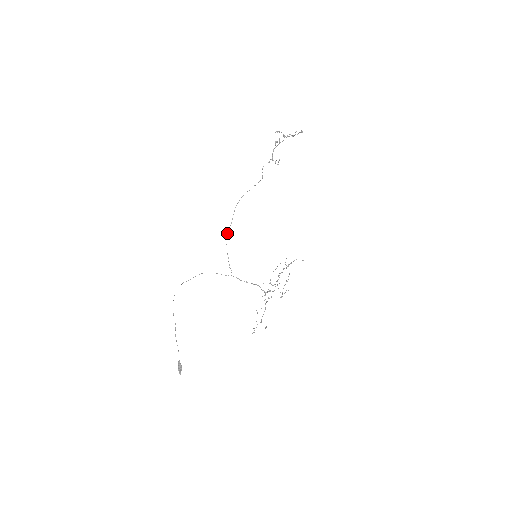
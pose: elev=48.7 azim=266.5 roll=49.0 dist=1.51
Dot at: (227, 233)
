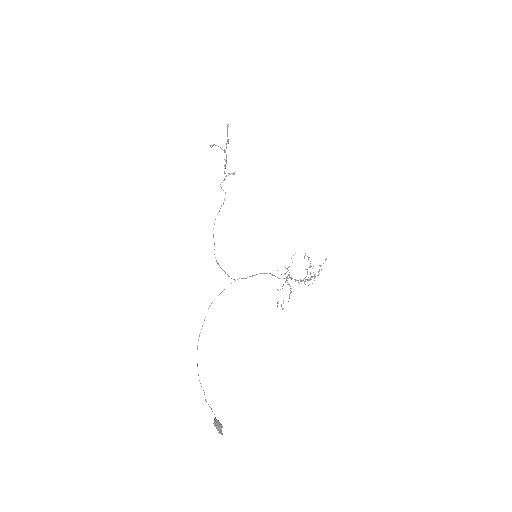
Dot at: occluded
